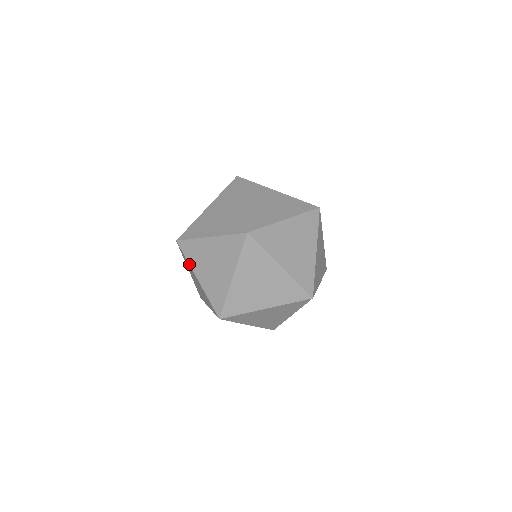
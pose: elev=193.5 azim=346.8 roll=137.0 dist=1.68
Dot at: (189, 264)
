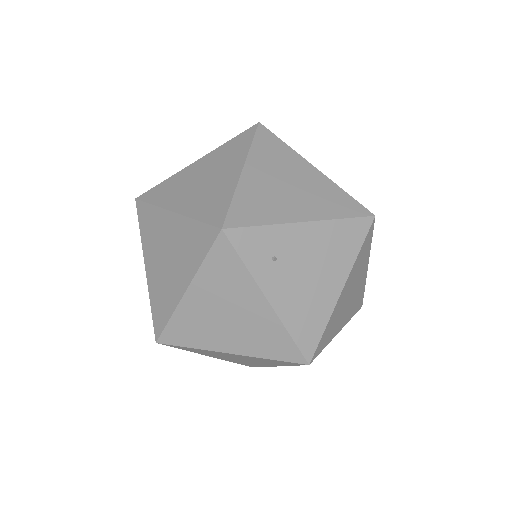
Dot at: occluded
